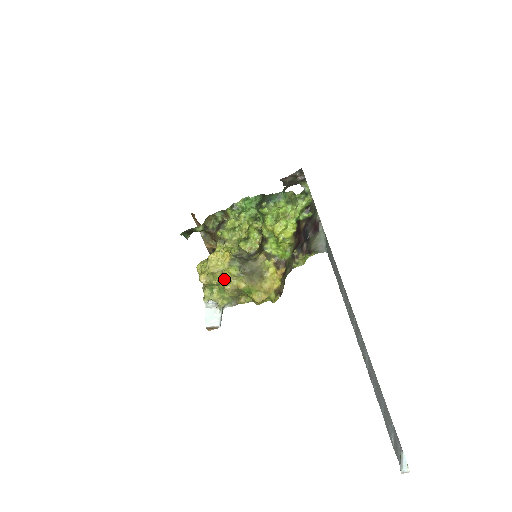
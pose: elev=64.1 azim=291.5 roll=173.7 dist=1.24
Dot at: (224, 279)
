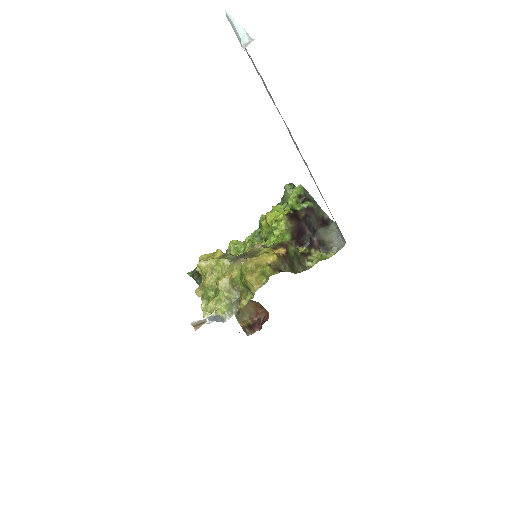
Dot at: (217, 277)
